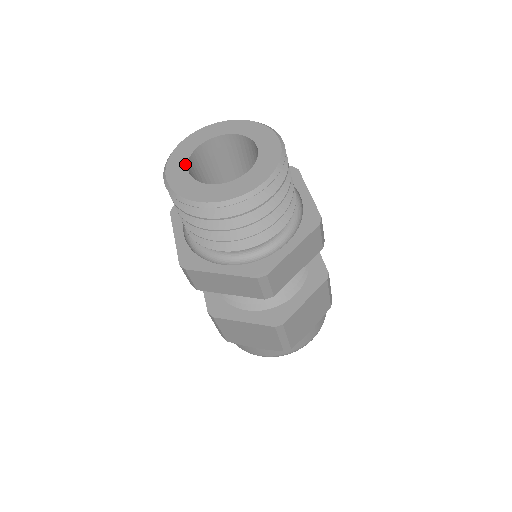
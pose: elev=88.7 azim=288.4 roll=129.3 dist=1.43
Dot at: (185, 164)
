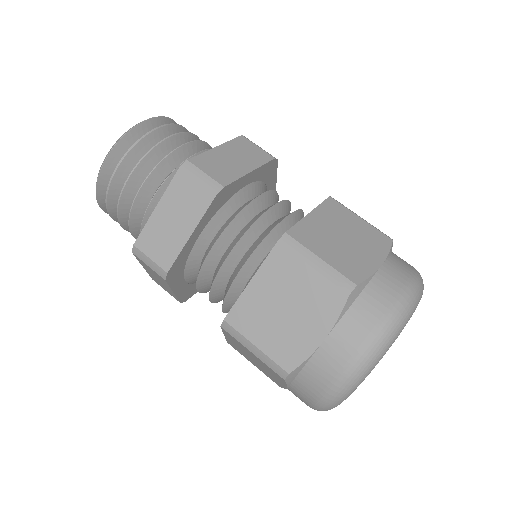
Dot at: occluded
